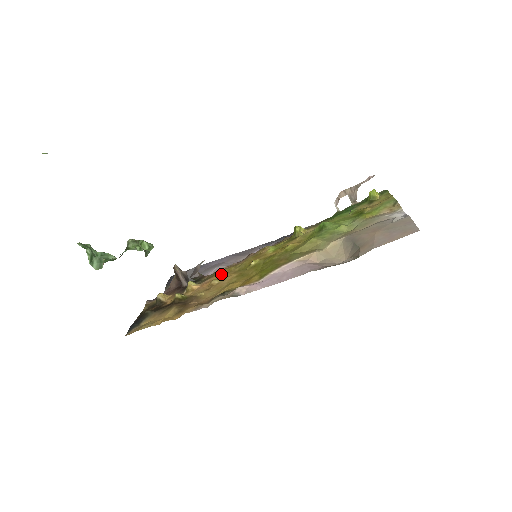
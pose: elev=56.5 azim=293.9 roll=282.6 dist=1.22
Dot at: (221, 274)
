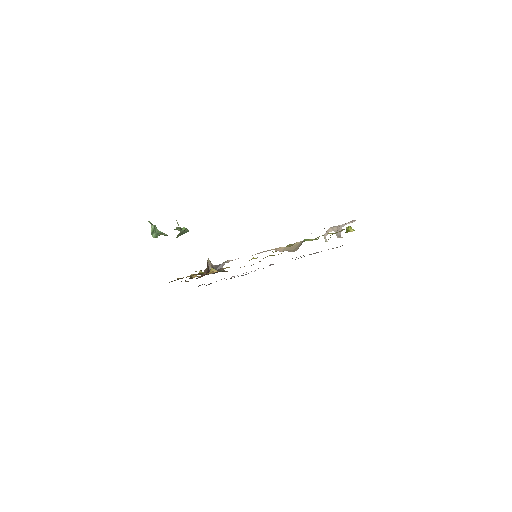
Dot at: occluded
